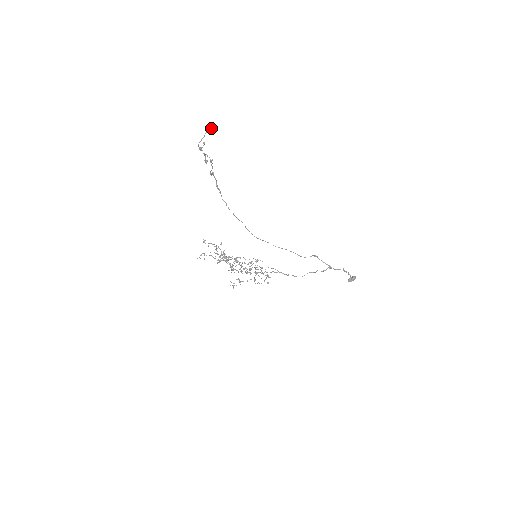
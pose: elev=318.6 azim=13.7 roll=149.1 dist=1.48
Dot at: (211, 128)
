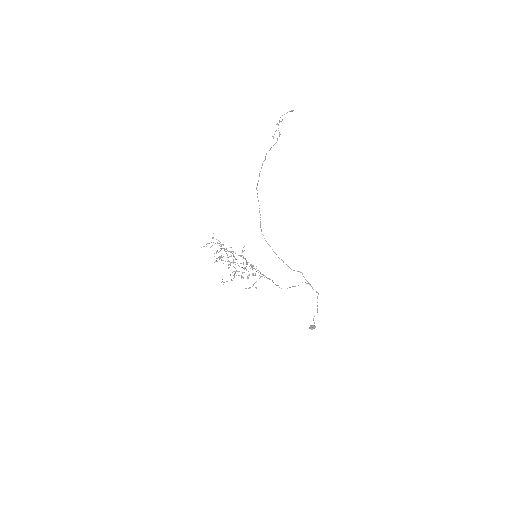
Dot at: (293, 110)
